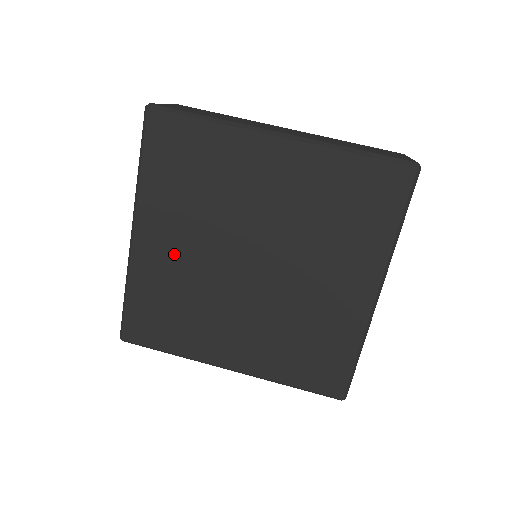
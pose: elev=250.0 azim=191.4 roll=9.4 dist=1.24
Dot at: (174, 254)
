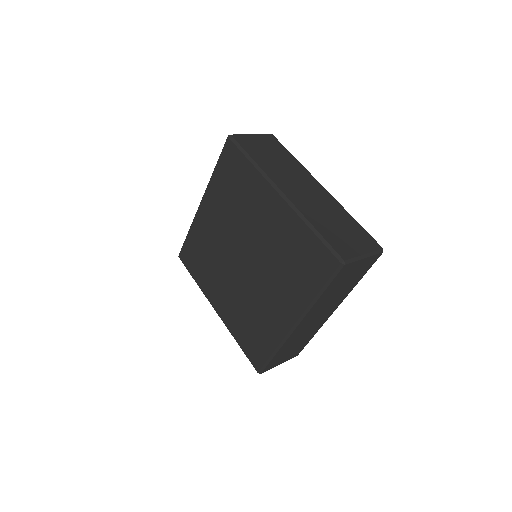
Dot at: (228, 298)
